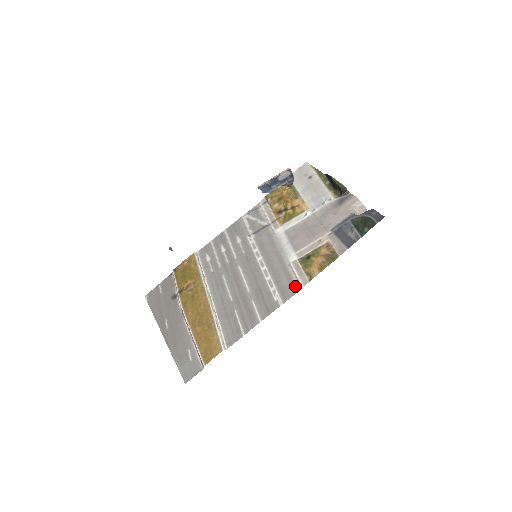
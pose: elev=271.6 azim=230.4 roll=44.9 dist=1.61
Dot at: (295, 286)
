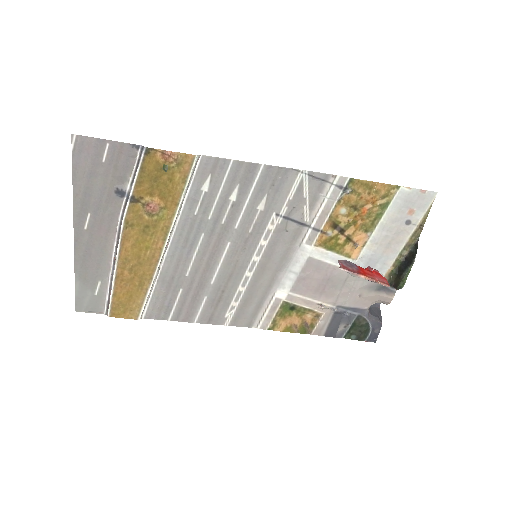
Dot at: (254, 321)
